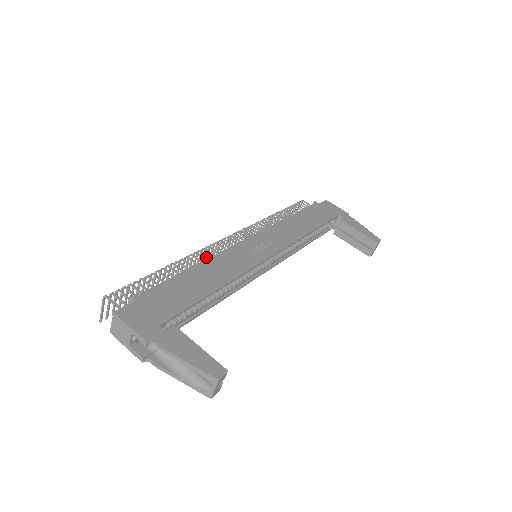
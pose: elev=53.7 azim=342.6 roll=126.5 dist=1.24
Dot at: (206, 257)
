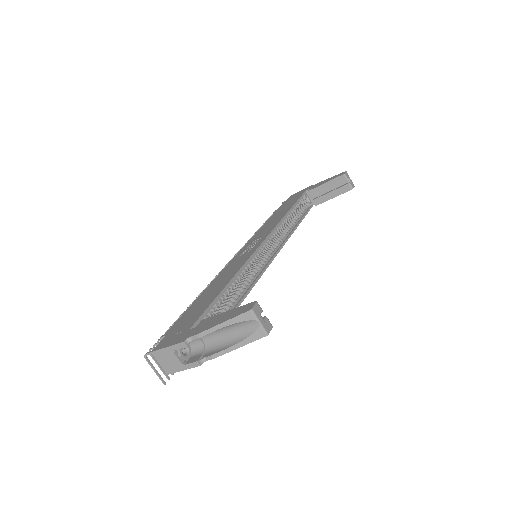
Dot at: occluded
